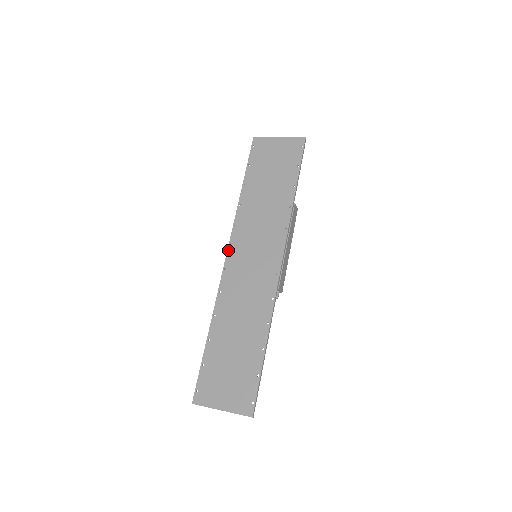
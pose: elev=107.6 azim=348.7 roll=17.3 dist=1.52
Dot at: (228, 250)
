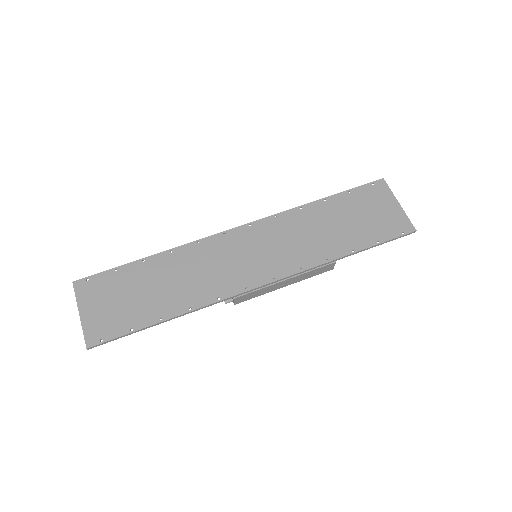
Dot at: (246, 225)
